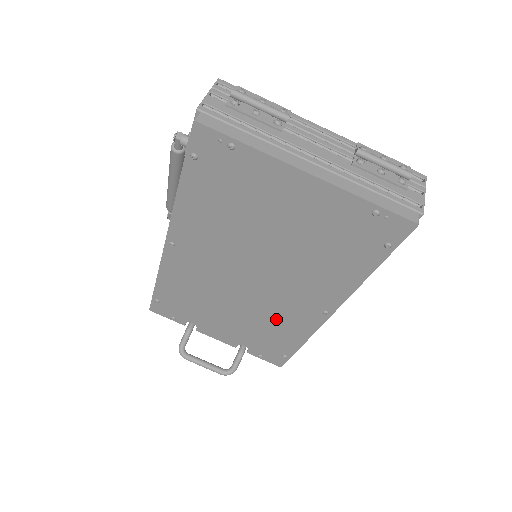
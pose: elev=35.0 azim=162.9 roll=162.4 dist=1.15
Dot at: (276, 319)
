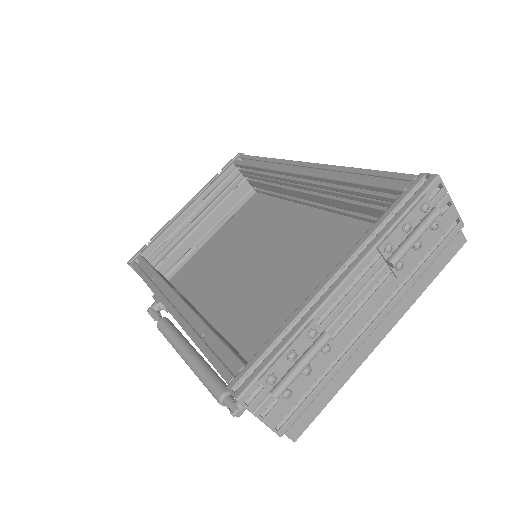
Dot at: occluded
